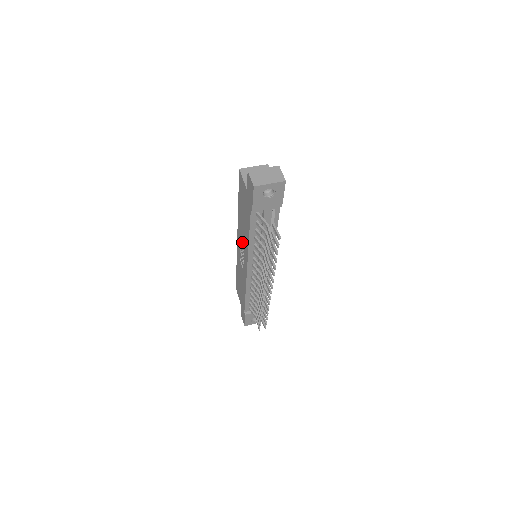
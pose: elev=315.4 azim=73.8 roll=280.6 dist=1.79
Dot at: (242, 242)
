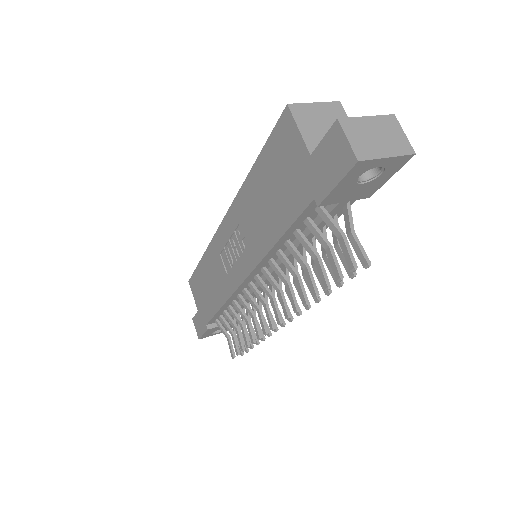
Dot at: (241, 235)
